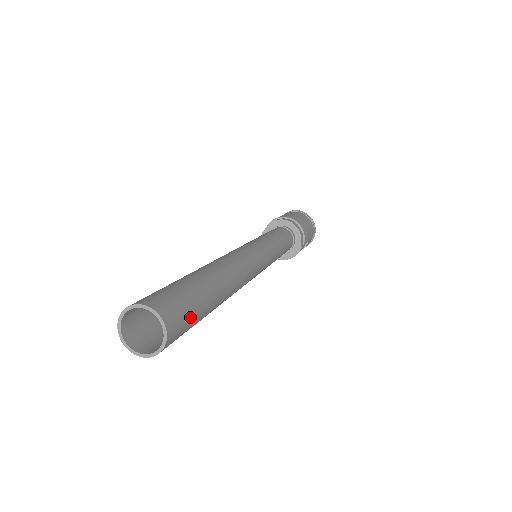
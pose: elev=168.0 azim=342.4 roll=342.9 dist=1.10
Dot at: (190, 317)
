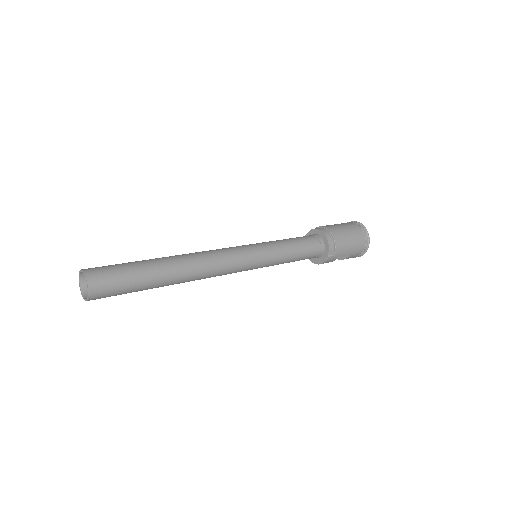
Dot at: (118, 286)
